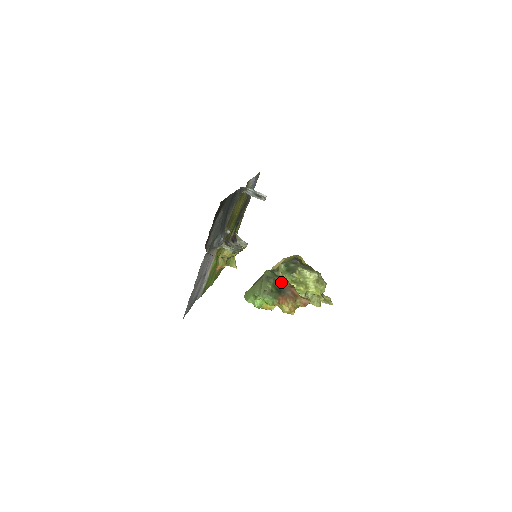
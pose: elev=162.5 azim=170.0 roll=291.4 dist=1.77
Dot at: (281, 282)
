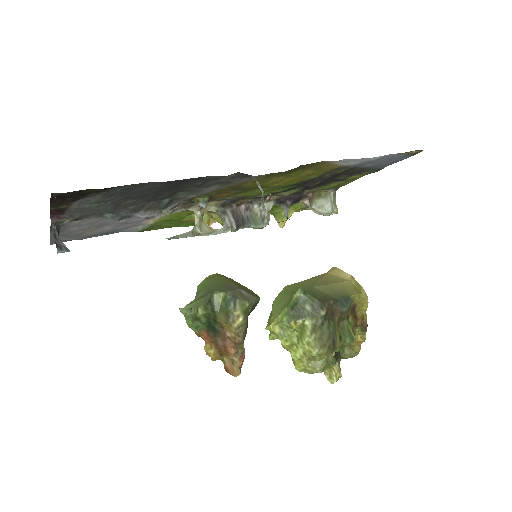
Dot at: (221, 323)
